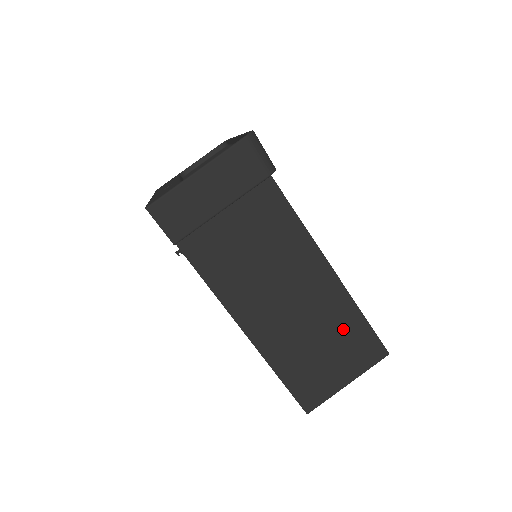
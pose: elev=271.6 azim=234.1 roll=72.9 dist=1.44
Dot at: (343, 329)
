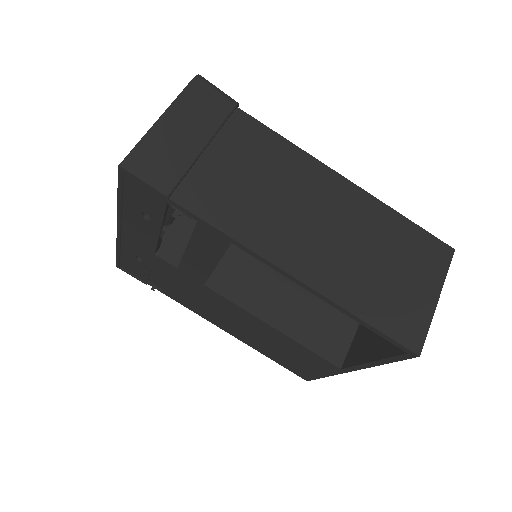
Dot at: (393, 238)
